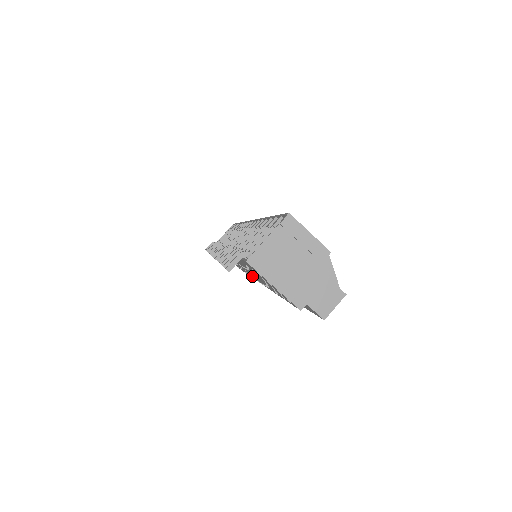
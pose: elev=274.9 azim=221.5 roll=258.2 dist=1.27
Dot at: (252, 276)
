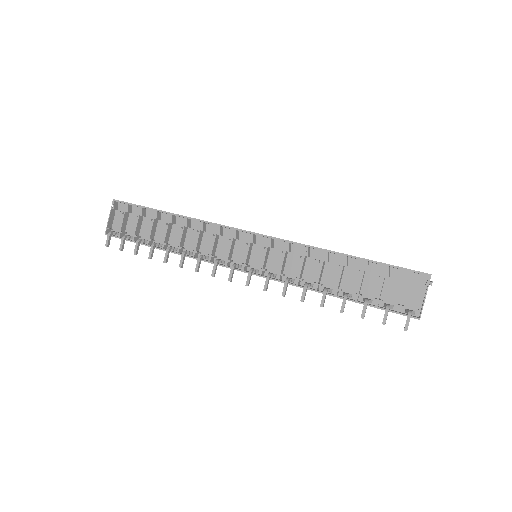
Dot at: occluded
